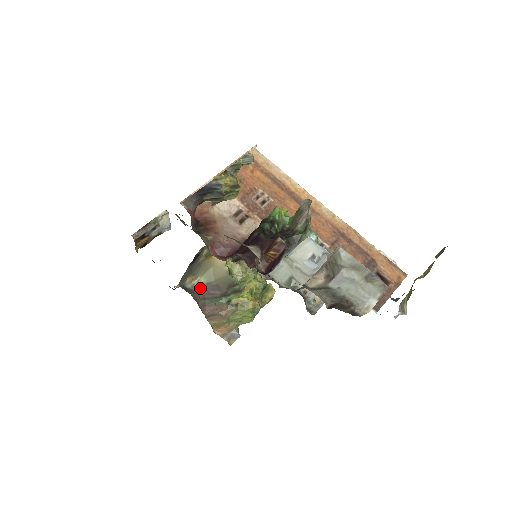
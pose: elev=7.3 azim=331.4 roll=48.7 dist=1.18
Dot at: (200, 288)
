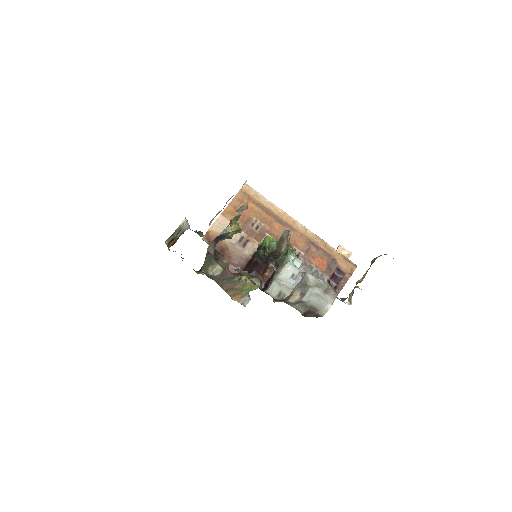
Dot at: (219, 274)
